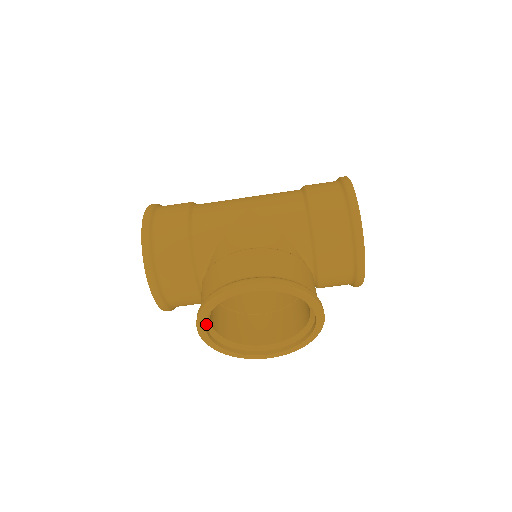
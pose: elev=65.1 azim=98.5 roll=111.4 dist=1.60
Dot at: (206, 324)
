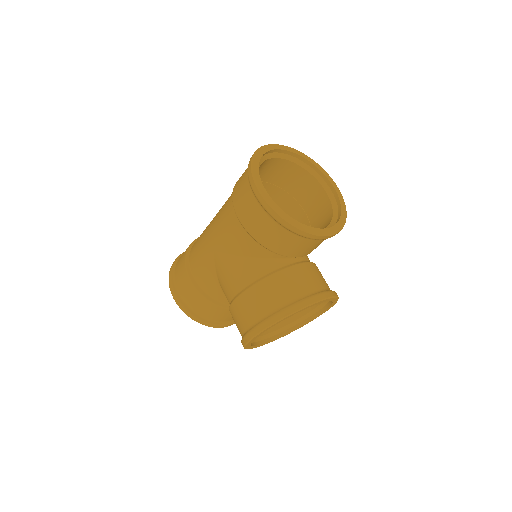
Dot at: (262, 339)
